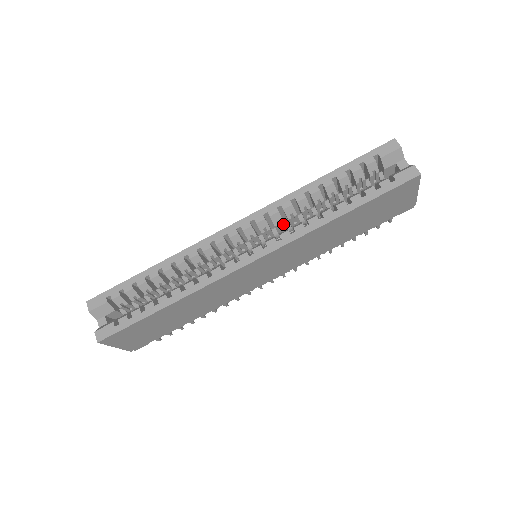
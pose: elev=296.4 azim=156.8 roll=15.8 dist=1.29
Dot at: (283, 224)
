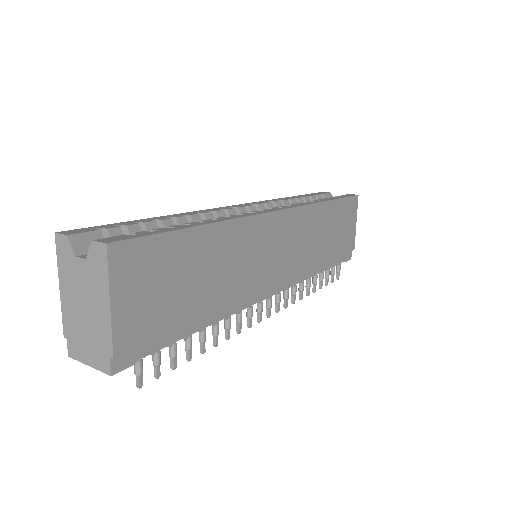
Dot at: occluded
